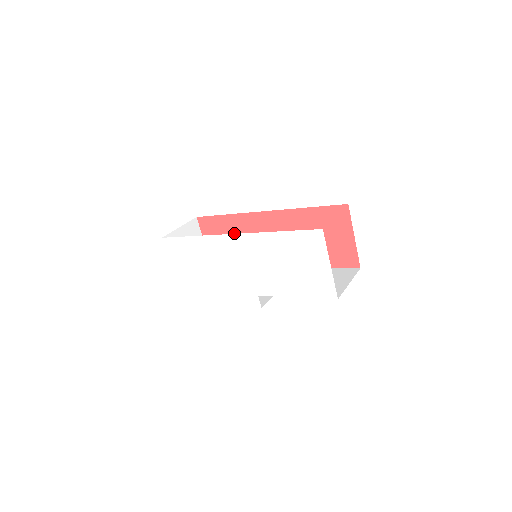
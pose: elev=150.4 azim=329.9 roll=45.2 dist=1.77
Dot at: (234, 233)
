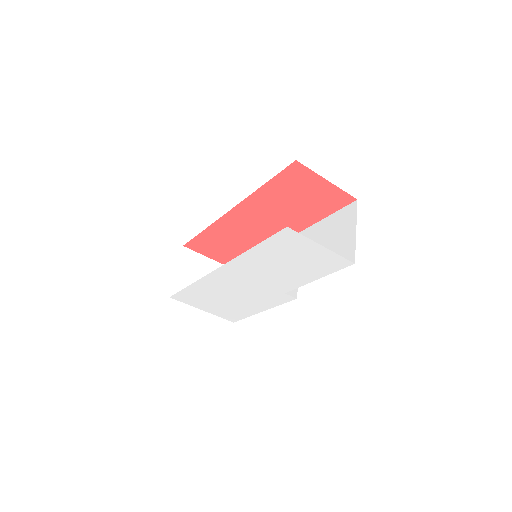
Dot at: (224, 239)
